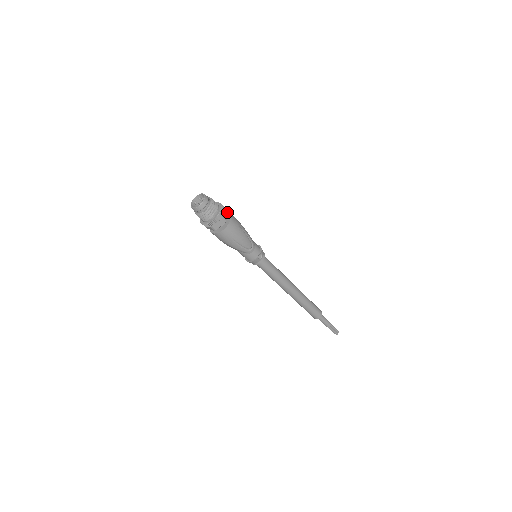
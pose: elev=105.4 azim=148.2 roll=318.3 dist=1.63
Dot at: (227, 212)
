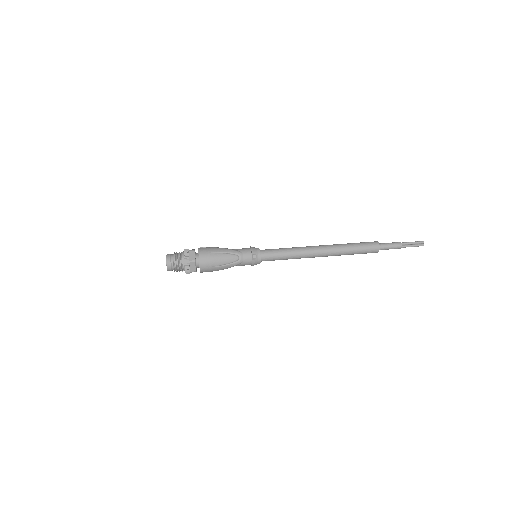
Dot at: (193, 252)
